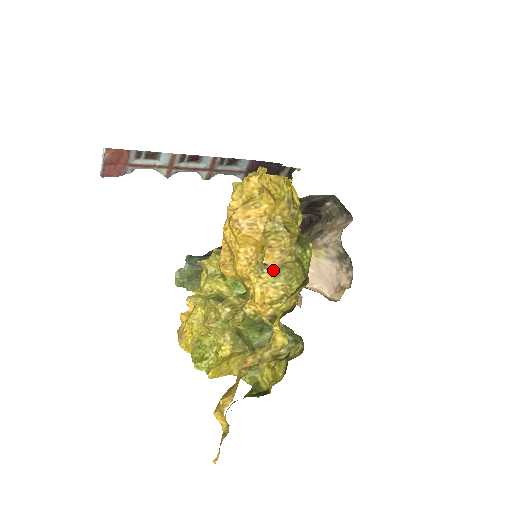
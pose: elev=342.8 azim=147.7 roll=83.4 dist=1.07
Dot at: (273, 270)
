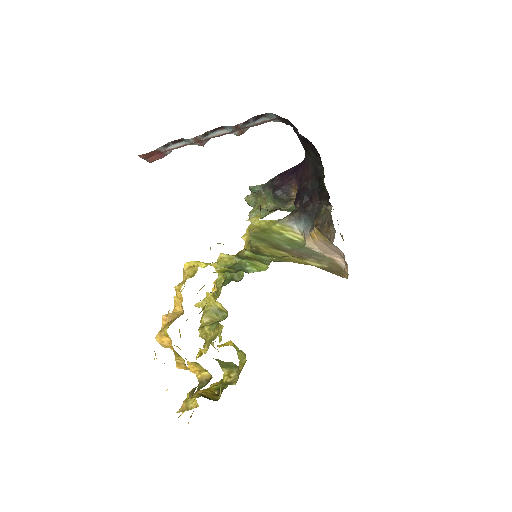
Dot at: (192, 362)
